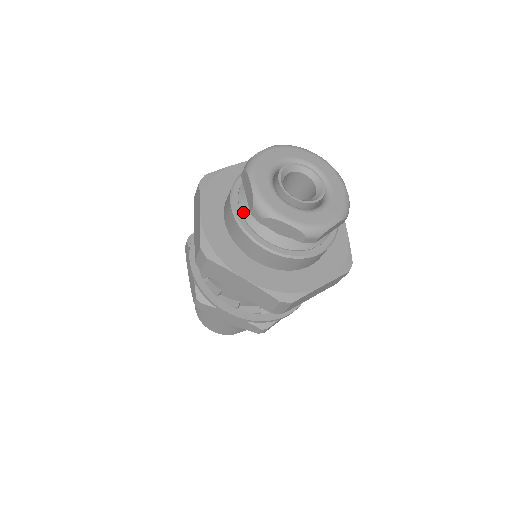
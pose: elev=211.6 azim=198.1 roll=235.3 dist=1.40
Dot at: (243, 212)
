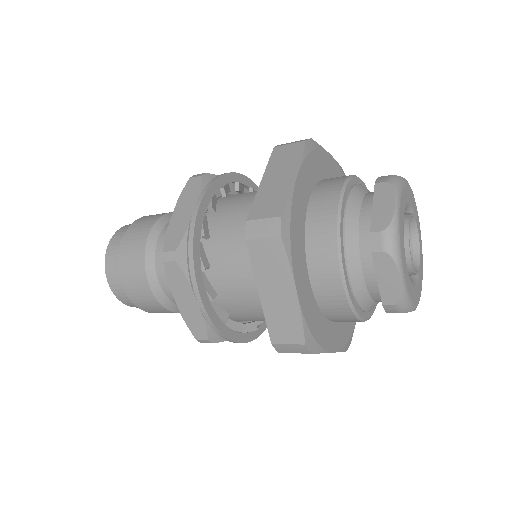
Dot at: (347, 220)
